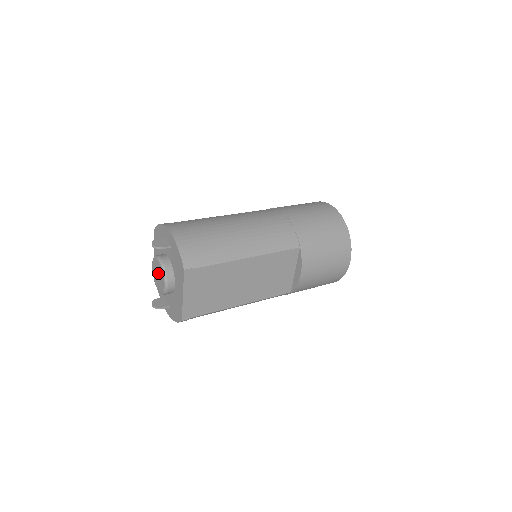
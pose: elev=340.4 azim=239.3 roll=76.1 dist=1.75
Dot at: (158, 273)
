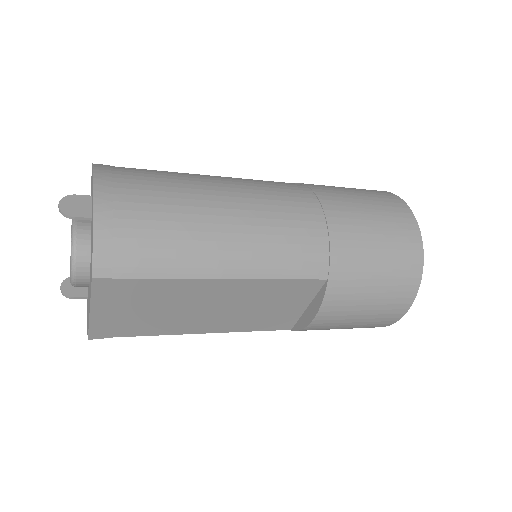
Dot at: occluded
